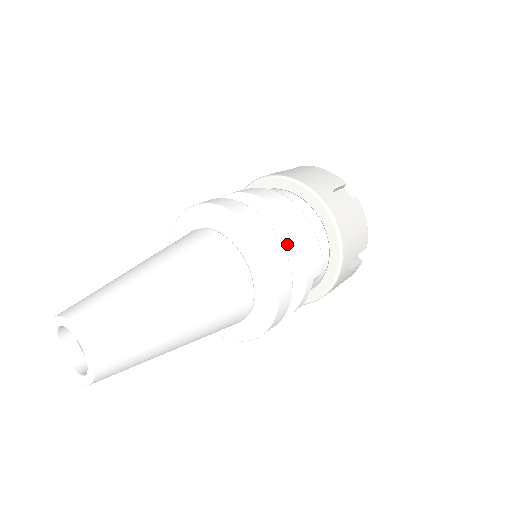
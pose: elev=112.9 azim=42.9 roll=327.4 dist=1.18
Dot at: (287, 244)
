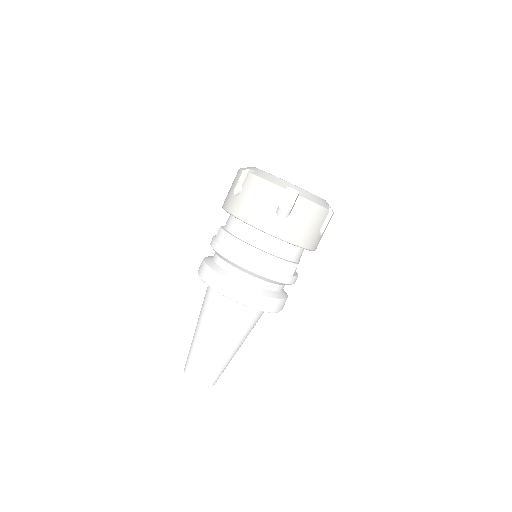
Dot at: (262, 279)
